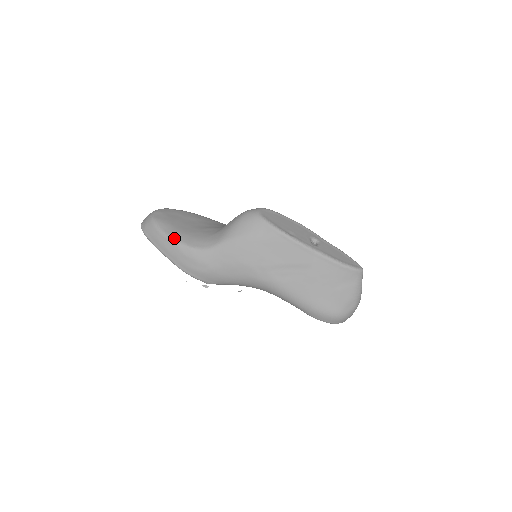
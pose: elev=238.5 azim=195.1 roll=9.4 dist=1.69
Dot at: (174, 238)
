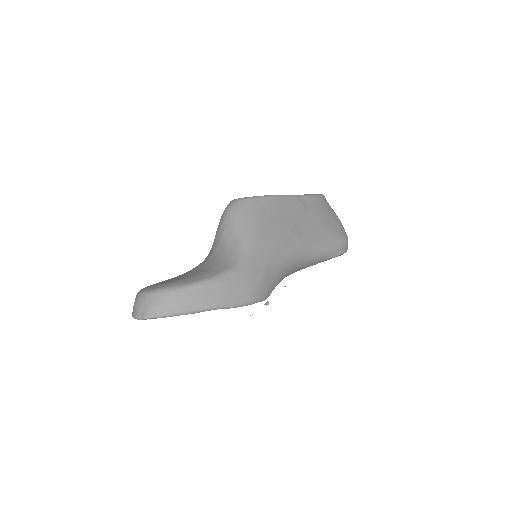
Dot at: (206, 278)
